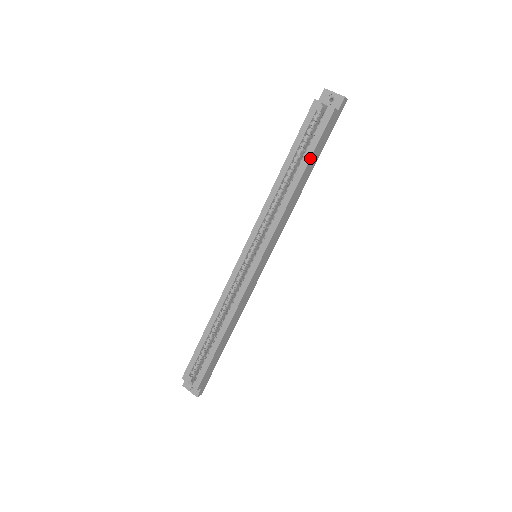
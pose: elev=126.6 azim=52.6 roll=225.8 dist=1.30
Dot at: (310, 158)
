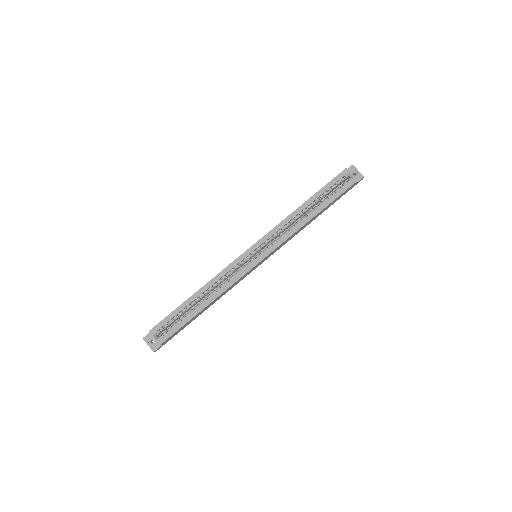
Dot at: (328, 204)
